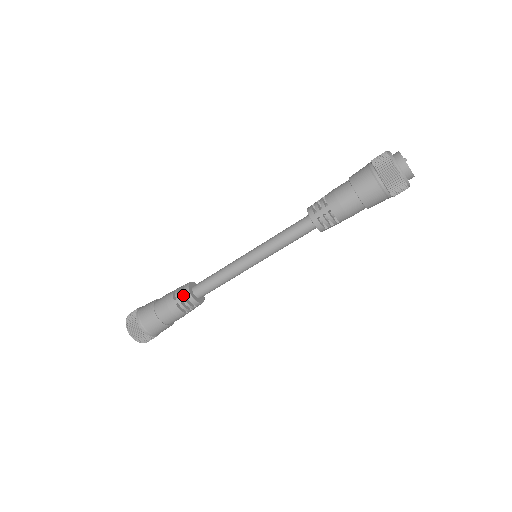
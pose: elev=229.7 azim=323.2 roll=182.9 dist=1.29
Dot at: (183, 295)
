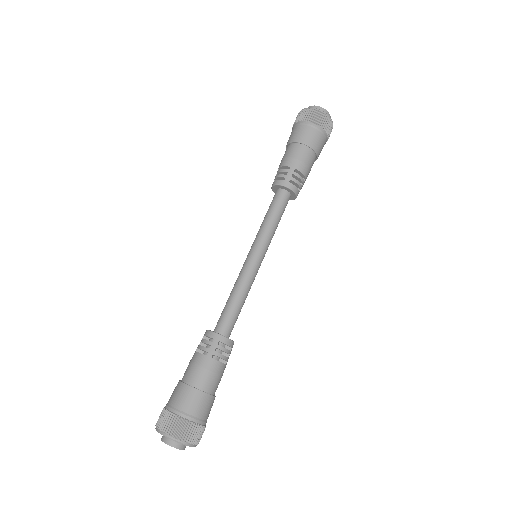
Dot at: (213, 342)
